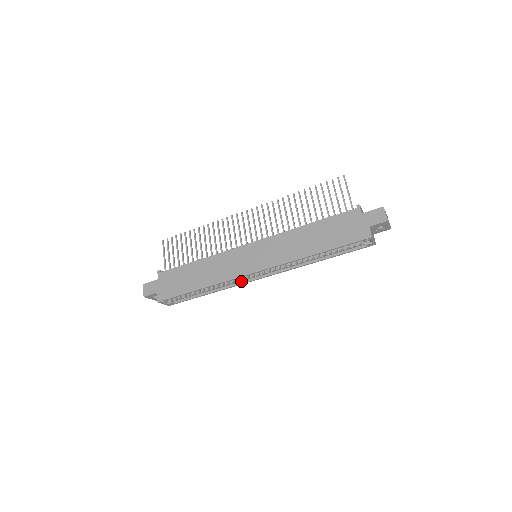
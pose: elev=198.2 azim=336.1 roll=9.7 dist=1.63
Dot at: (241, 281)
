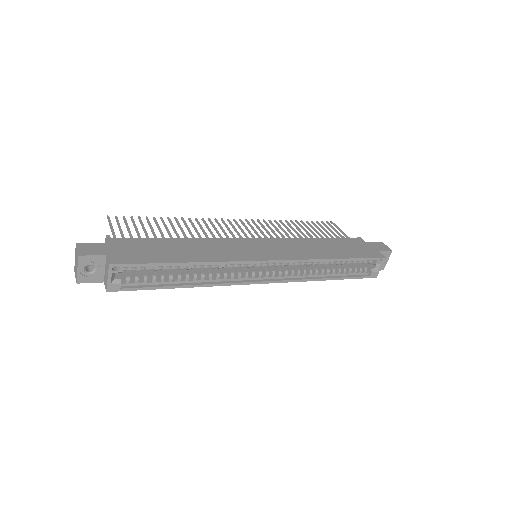
Dot at: (234, 280)
